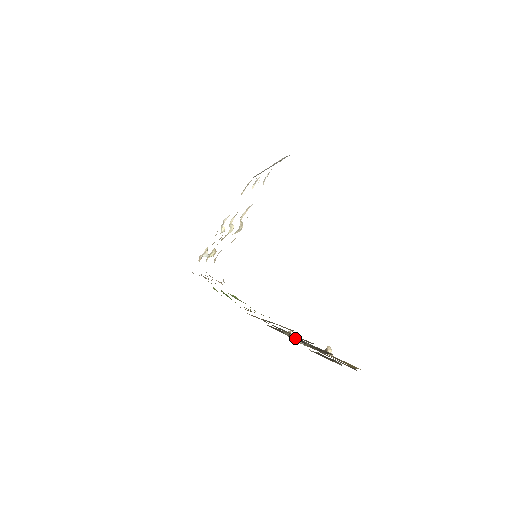
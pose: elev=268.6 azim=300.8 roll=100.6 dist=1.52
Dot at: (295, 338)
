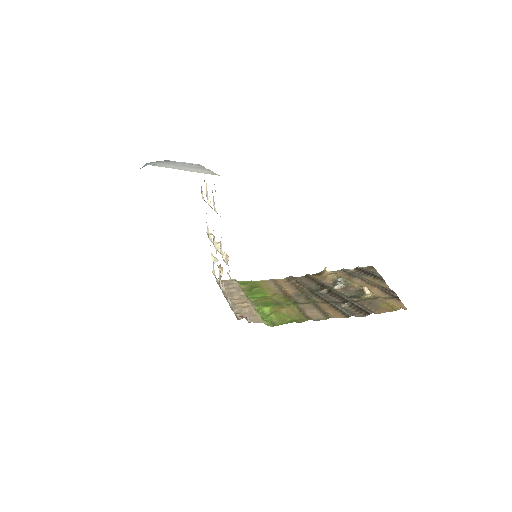
Dot at: (333, 293)
